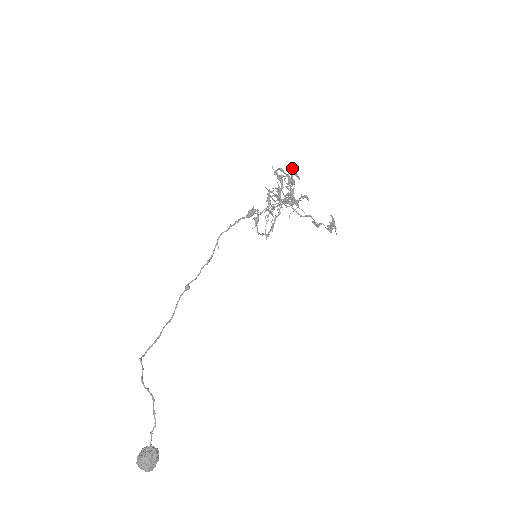
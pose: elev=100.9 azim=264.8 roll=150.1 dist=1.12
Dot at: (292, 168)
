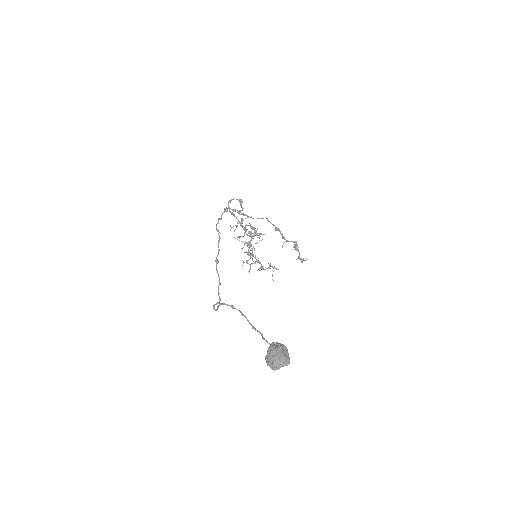
Dot at: (241, 222)
